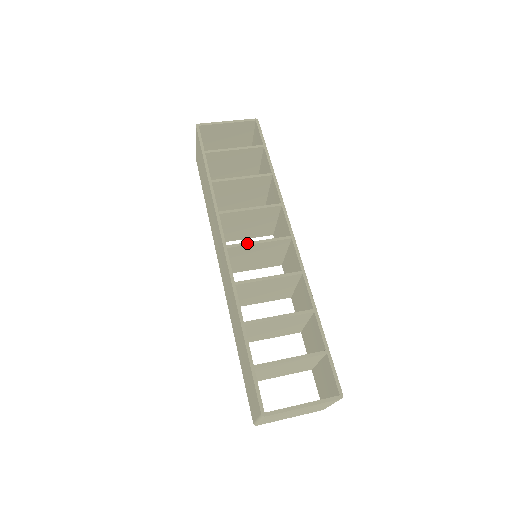
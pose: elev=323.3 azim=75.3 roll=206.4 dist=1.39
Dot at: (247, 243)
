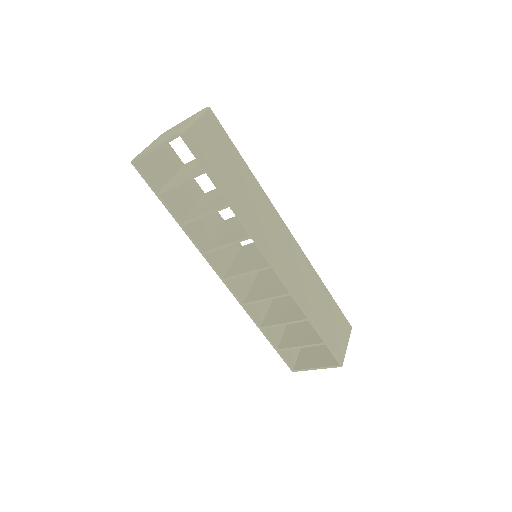
Dot at: occluded
